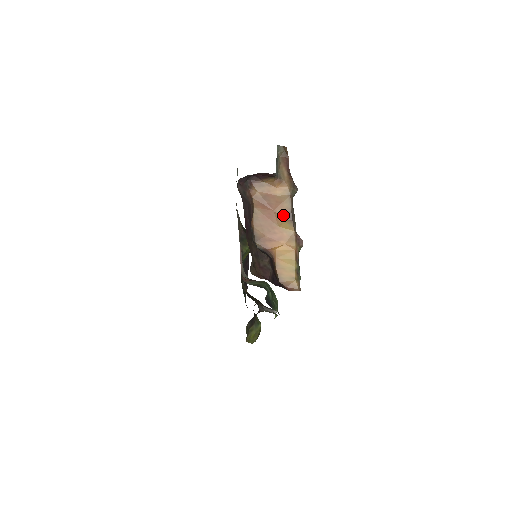
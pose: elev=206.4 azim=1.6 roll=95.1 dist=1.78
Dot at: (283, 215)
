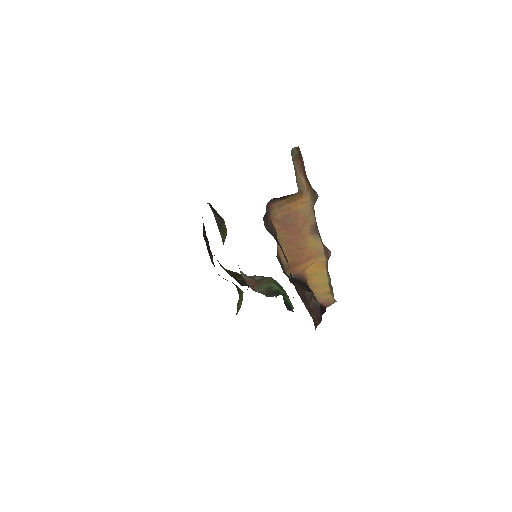
Dot at: (308, 231)
